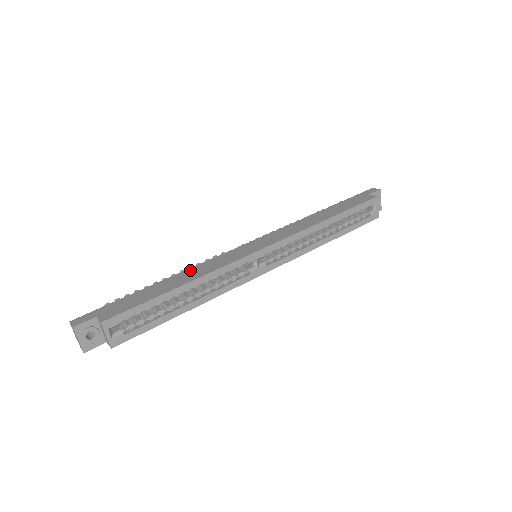
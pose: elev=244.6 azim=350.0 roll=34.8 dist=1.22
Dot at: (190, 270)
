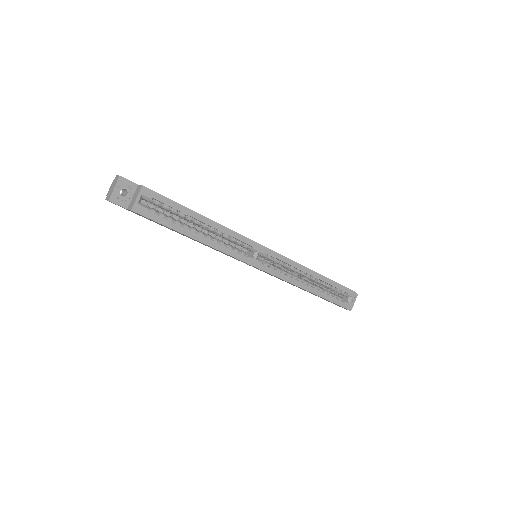
Dot at: occluded
